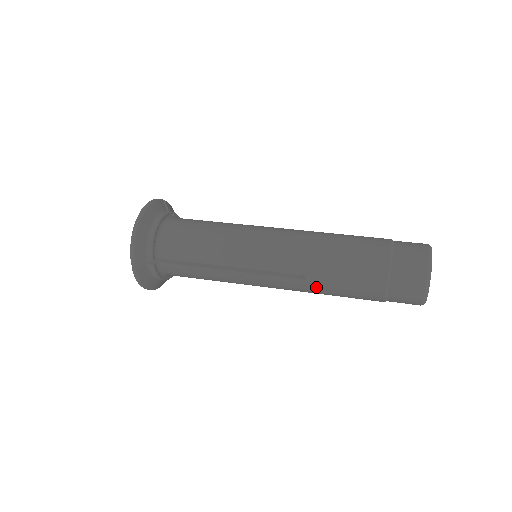
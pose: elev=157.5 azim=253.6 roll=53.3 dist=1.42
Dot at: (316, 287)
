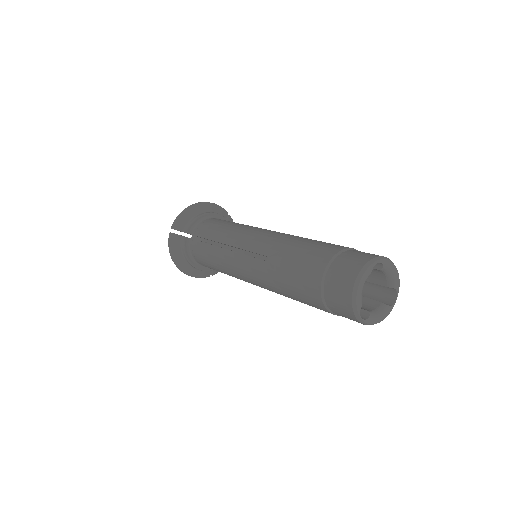
Dot at: (273, 272)
